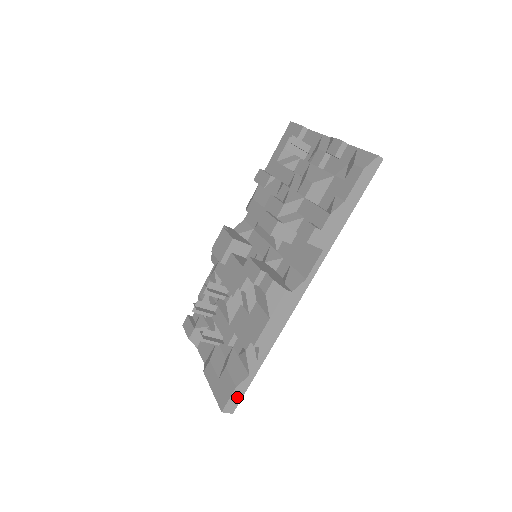
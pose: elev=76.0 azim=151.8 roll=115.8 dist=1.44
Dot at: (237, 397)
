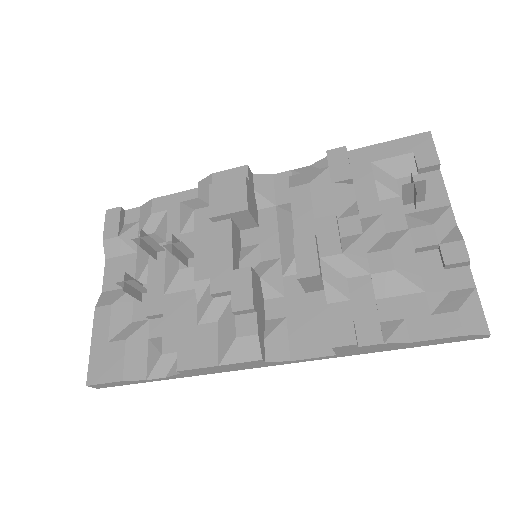
Dot at: (115, 384)
